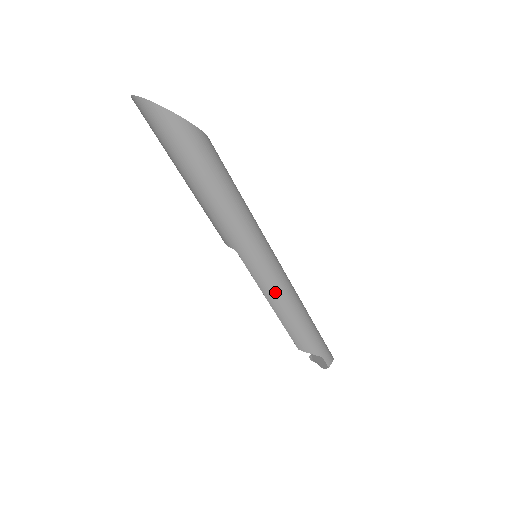
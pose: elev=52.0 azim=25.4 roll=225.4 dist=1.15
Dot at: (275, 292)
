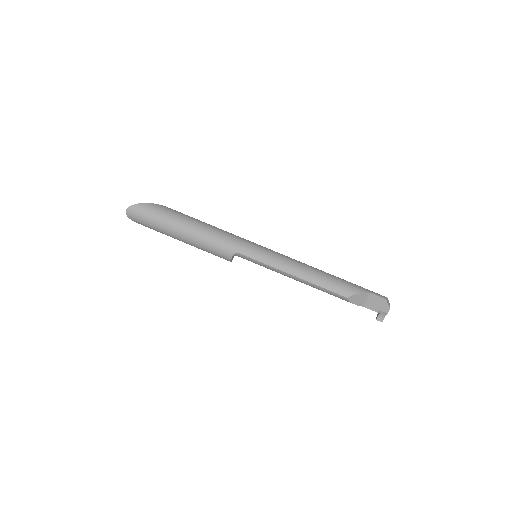
Dot at: (285, 262)
